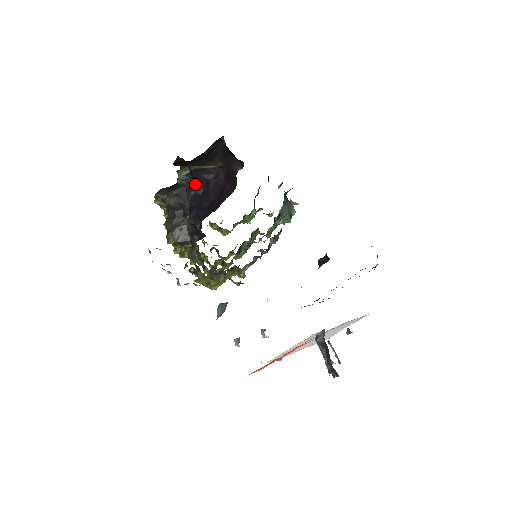
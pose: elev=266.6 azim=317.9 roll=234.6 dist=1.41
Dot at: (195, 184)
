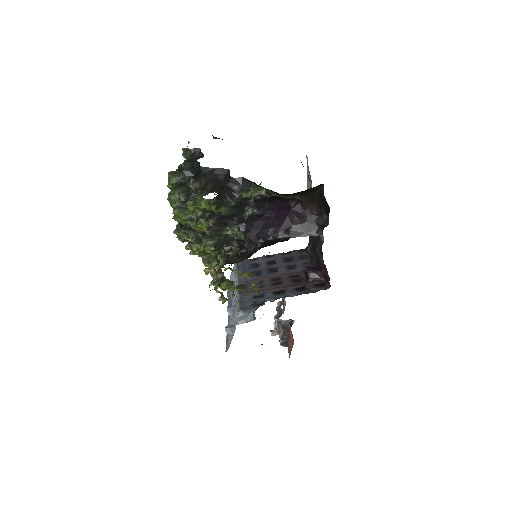
Dot at: (261, 204)
